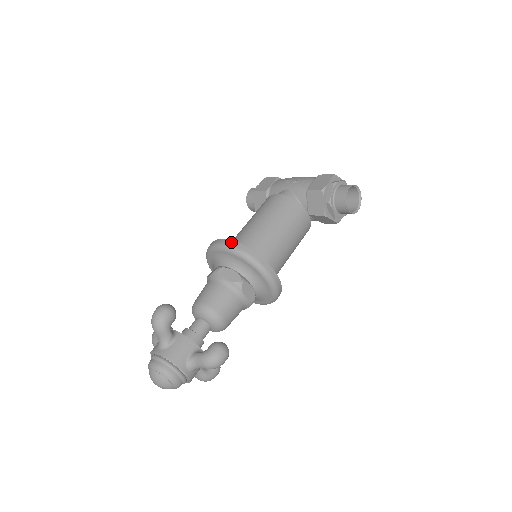
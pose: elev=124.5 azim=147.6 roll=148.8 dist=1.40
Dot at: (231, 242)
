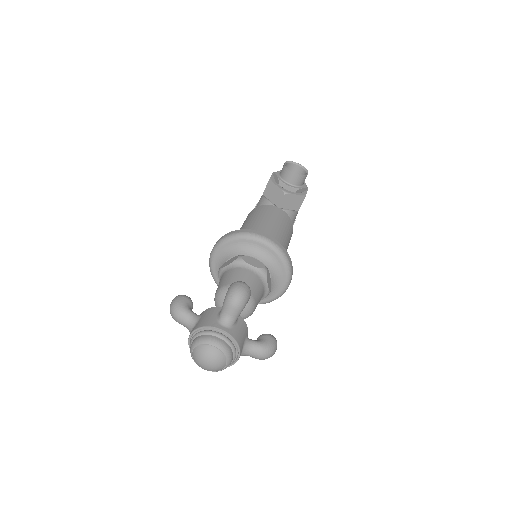
Dot at: (216, 243)
